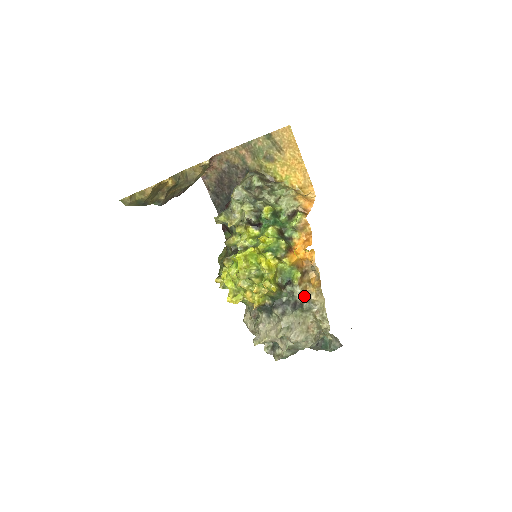
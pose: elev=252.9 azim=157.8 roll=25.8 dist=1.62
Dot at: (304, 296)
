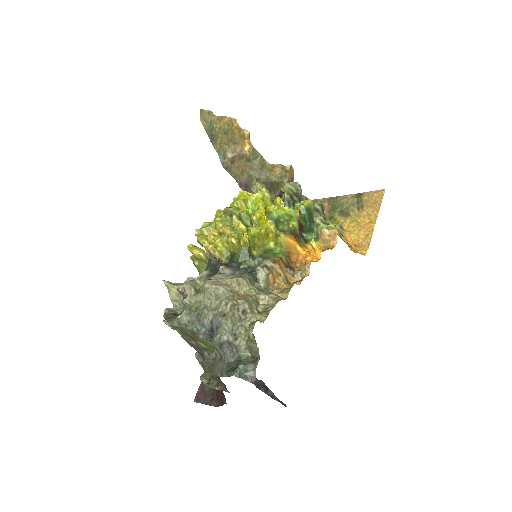
Dot at: (267, 272)
